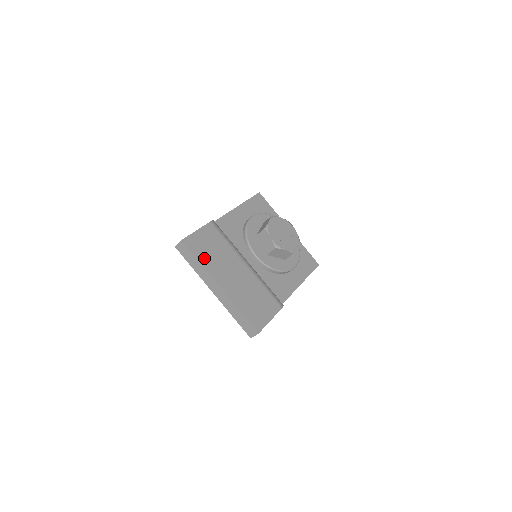
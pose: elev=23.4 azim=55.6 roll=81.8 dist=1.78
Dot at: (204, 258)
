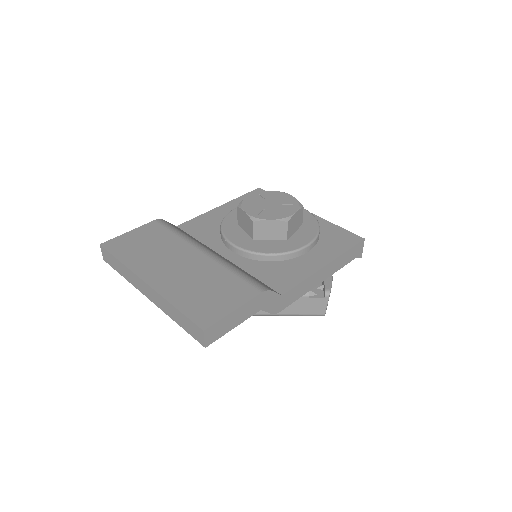
Dot at: (129, 256)
